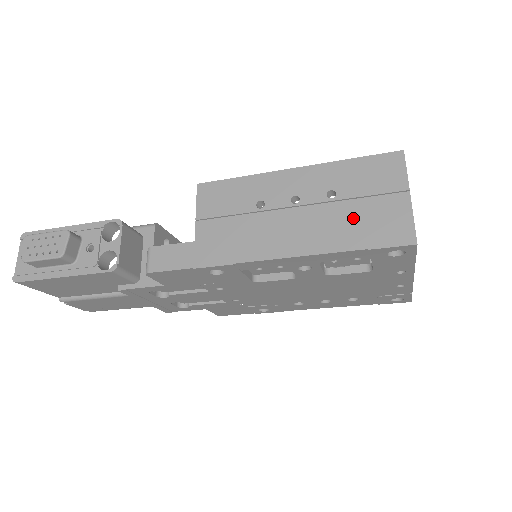
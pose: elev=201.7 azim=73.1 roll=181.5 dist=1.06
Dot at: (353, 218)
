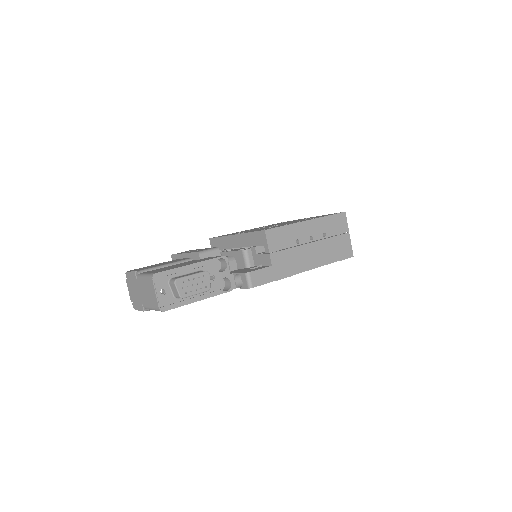
Dot at: (333, 246)
